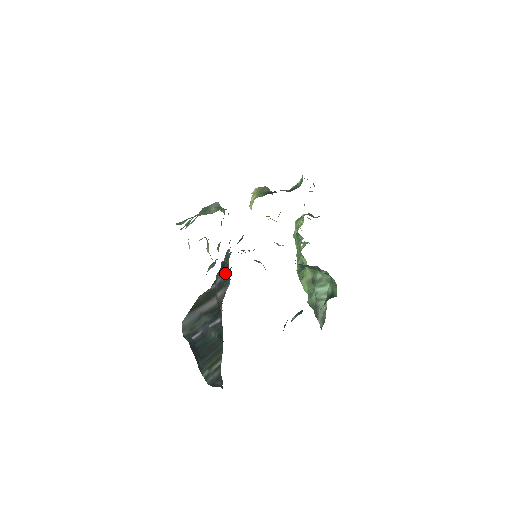
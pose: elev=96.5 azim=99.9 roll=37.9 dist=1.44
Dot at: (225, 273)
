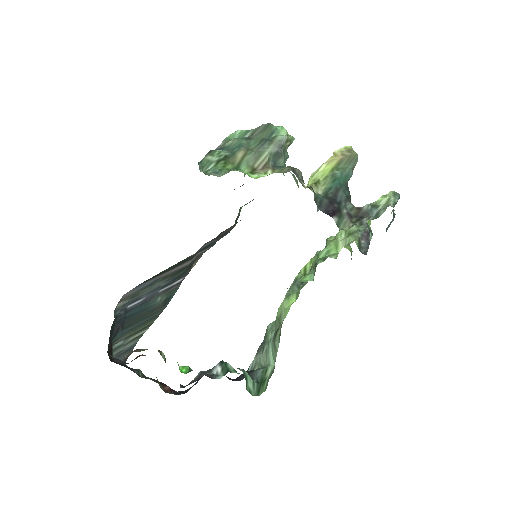
Dot at: (225, 231)
